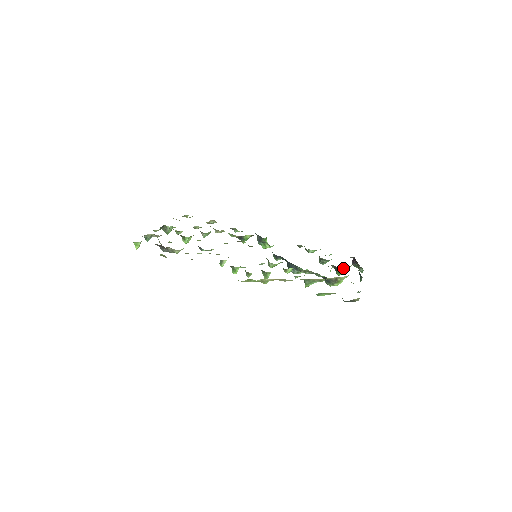
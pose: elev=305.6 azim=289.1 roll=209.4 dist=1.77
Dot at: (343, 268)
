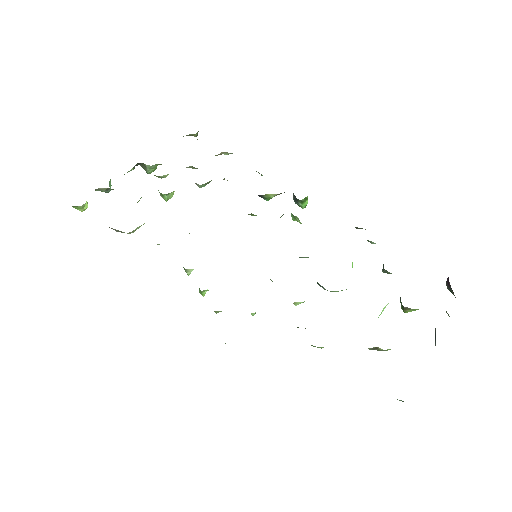
Dot at: (410, 308)
